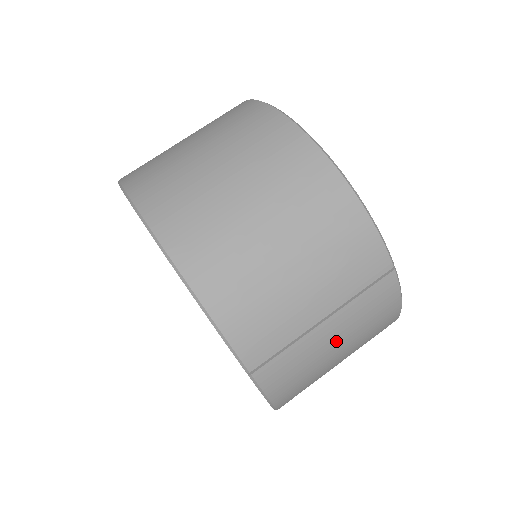
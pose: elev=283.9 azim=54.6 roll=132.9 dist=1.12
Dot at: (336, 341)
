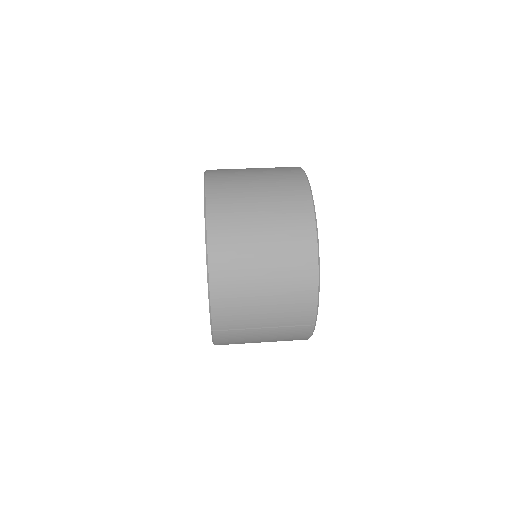
Dot at: (264, 337)
